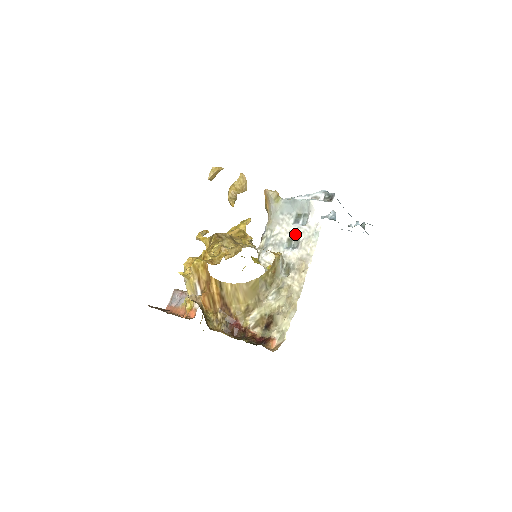
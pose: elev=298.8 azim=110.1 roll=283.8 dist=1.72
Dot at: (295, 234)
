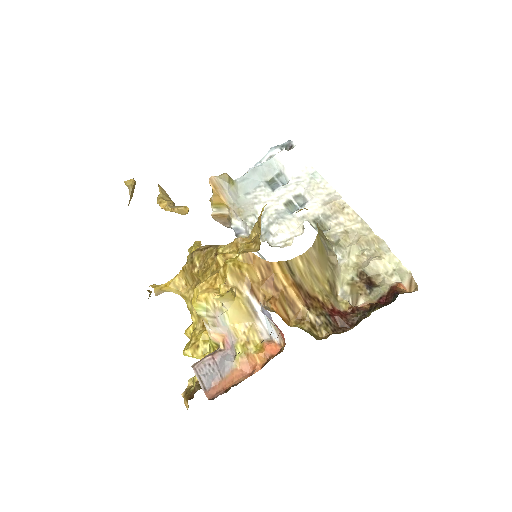
Dot at: (289, 194)
